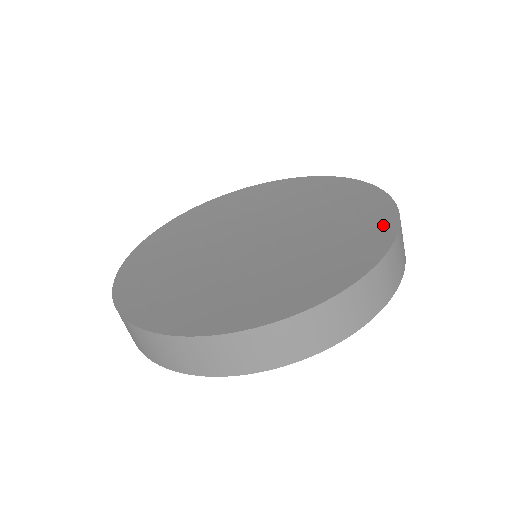
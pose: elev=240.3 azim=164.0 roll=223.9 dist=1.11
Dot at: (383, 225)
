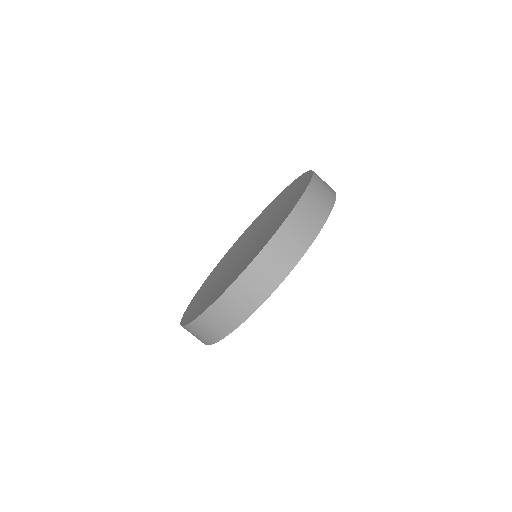
Dot at: (301, 179)
